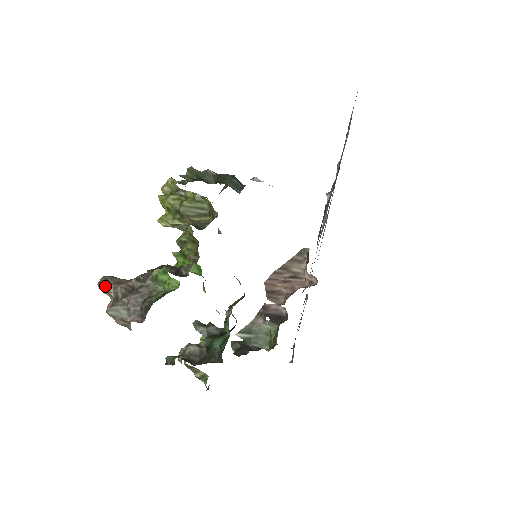
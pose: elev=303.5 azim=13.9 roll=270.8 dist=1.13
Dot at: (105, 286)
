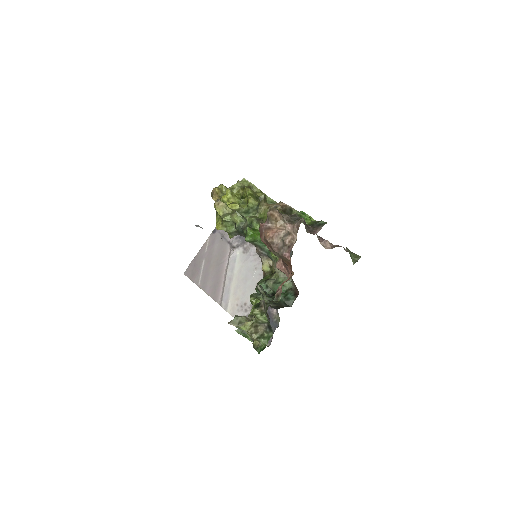
Dot at: (279, 212)
